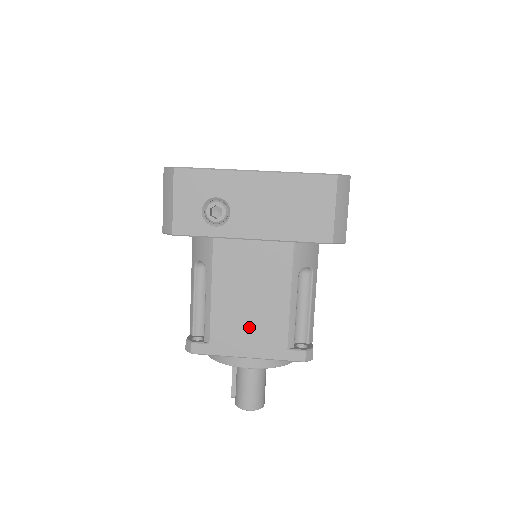
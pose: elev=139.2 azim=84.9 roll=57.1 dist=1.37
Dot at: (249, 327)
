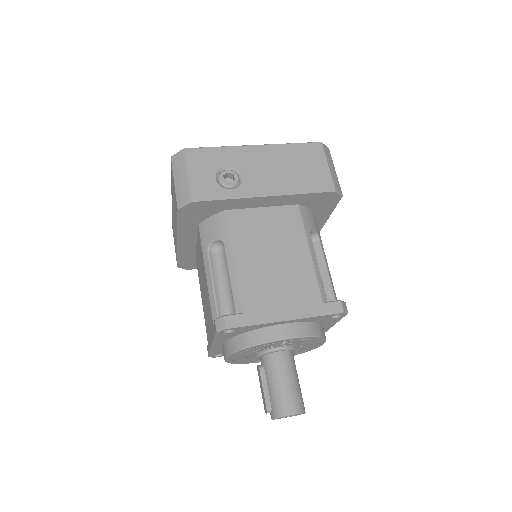
Dot at: (280, 288)
